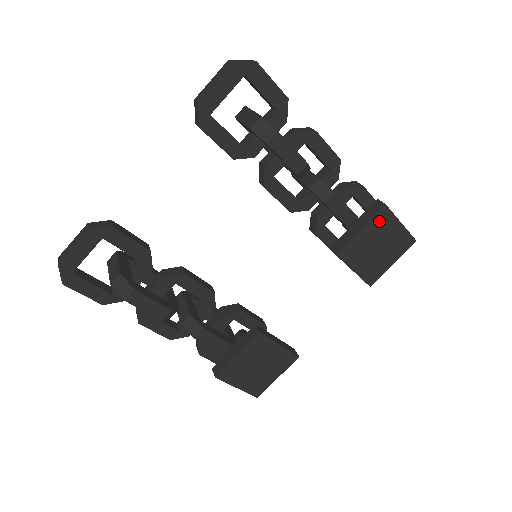
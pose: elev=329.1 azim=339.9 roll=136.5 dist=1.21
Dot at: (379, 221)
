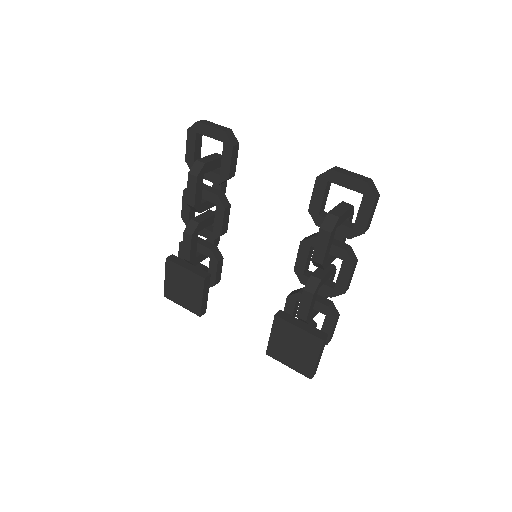
Dot at: (311, 340)
